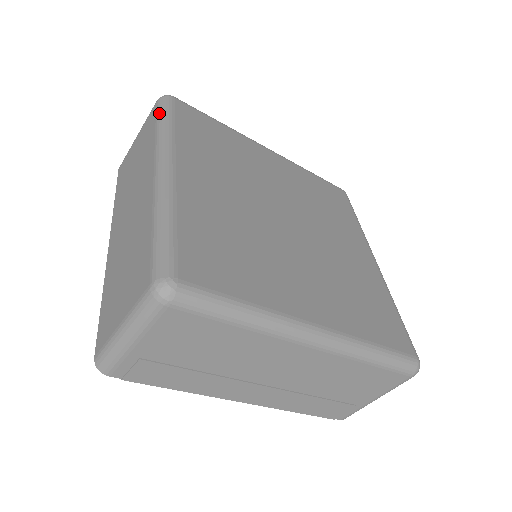
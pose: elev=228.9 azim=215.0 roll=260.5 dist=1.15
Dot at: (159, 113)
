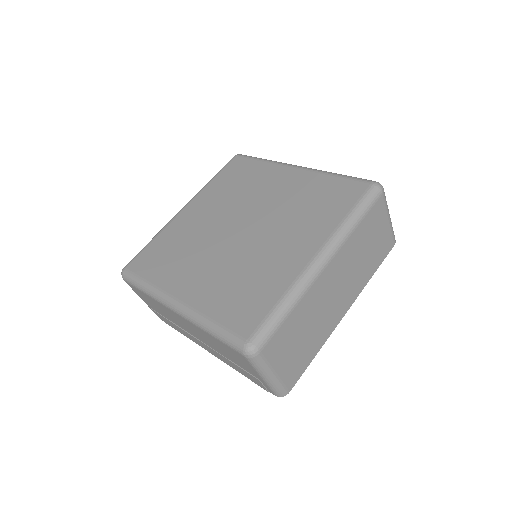
Dot at: occluded
